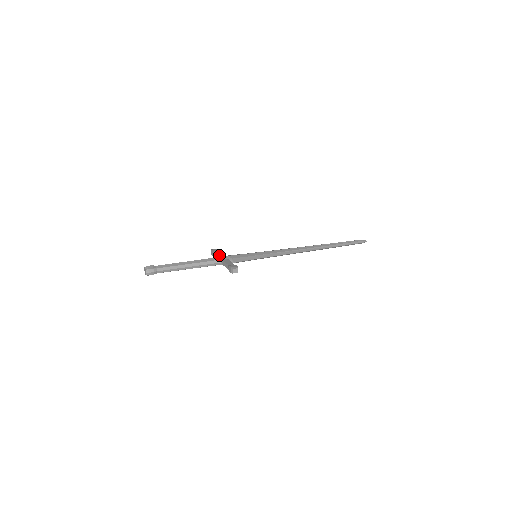
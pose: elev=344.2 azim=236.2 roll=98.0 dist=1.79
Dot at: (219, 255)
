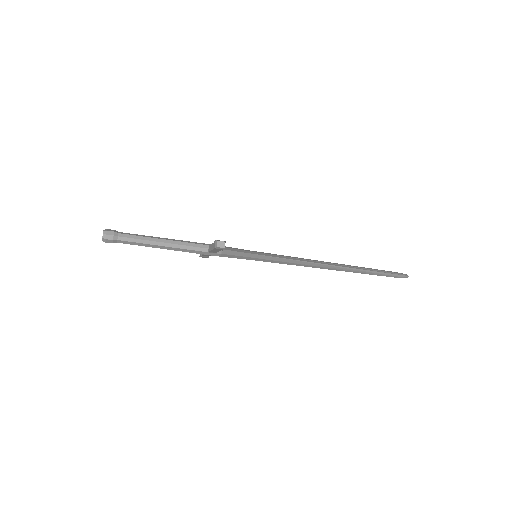
Dot at: occluded
